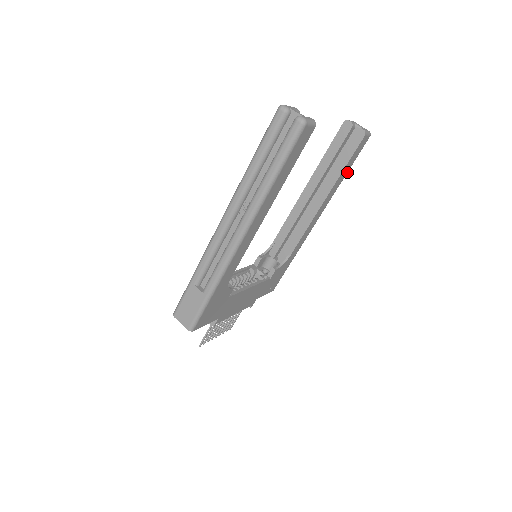
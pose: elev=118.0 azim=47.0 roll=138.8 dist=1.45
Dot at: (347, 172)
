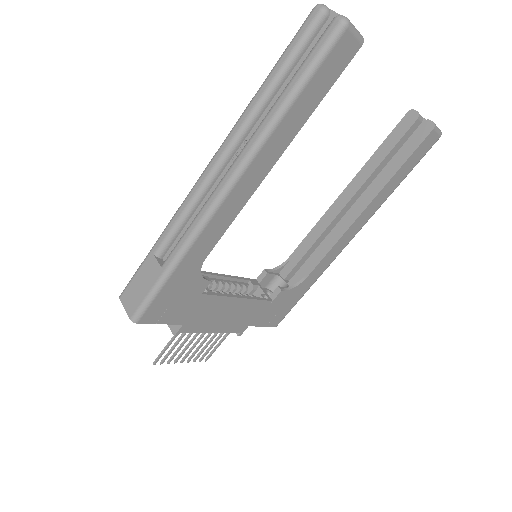
Dot at: (401, 181)
